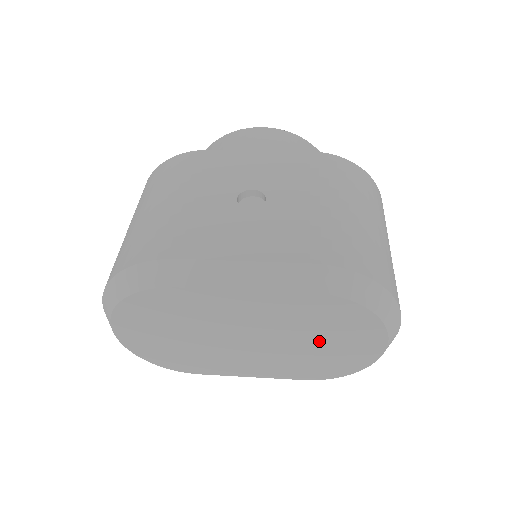
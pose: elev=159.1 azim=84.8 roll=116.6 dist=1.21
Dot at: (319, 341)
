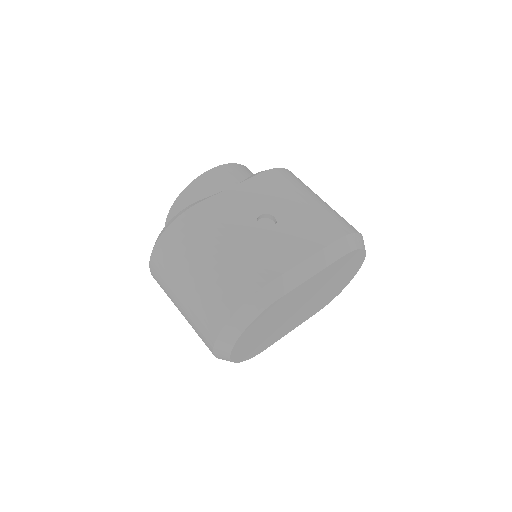
Dot at: (335, 282)
